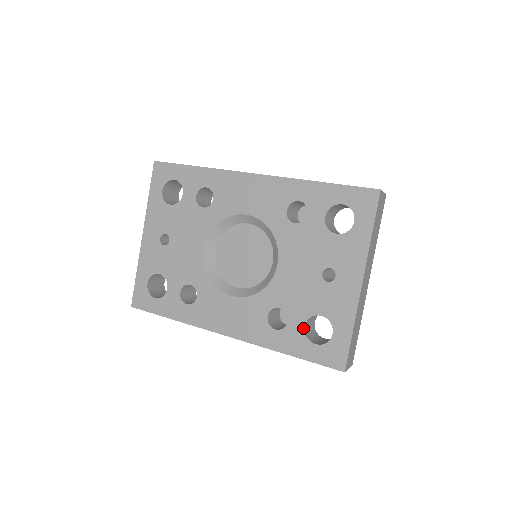
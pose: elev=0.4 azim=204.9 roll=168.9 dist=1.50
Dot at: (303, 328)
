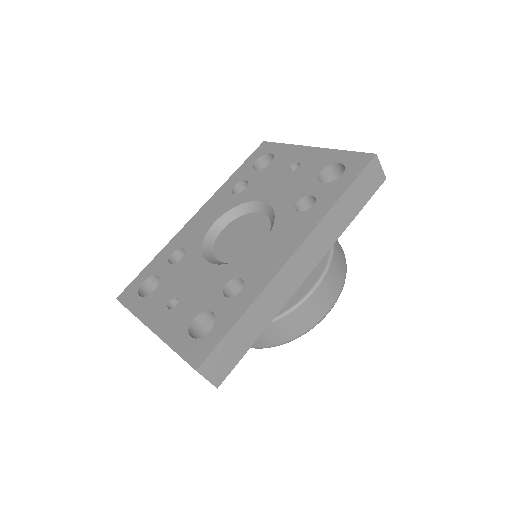
Dot at: (324, 184)
